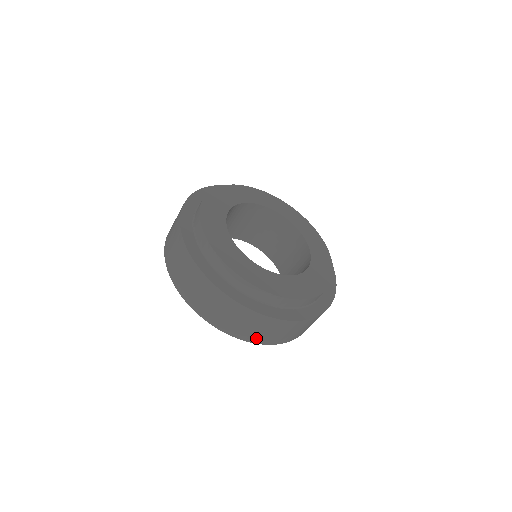
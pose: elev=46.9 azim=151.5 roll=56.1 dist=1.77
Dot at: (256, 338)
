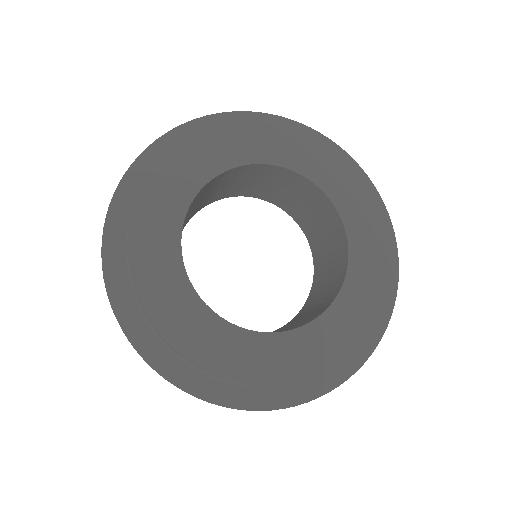
Dot at: occluded
